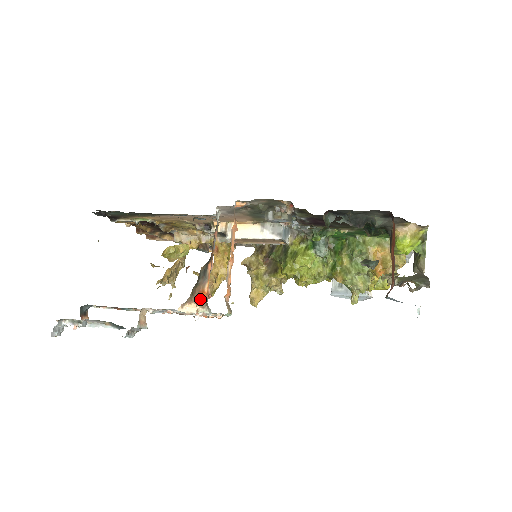
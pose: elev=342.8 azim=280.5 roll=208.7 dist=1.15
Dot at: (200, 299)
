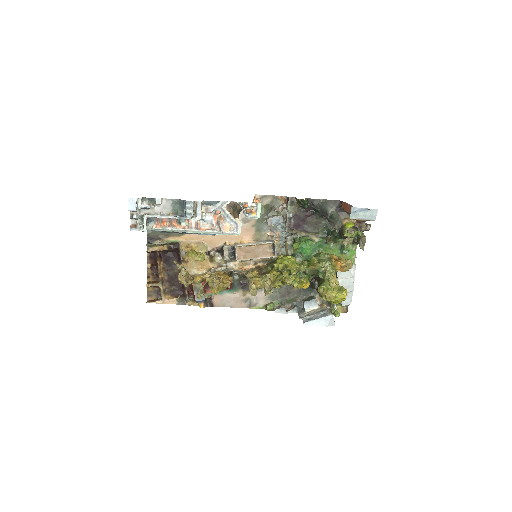
Dot at: occluded
